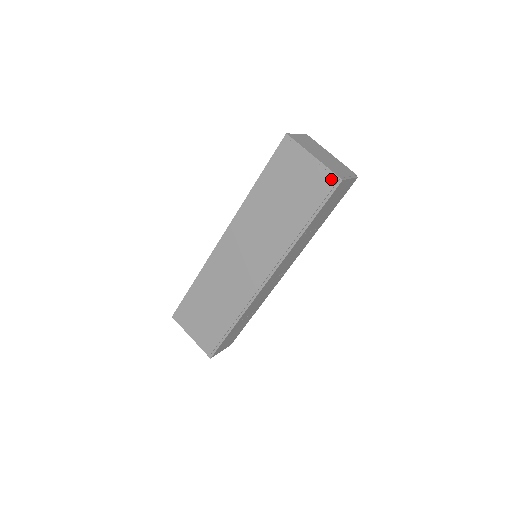
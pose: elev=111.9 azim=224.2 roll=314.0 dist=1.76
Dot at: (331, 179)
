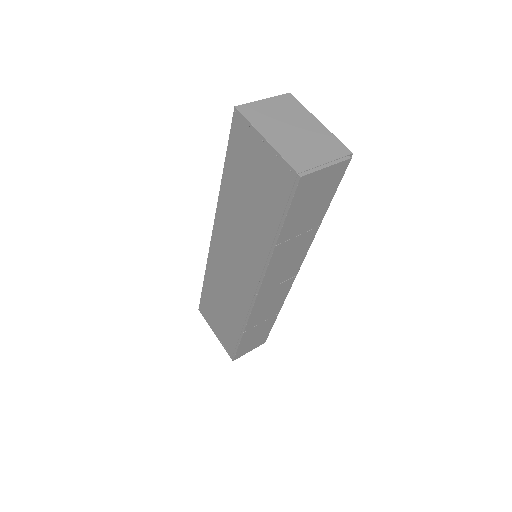
Dot at: (288, 174)
